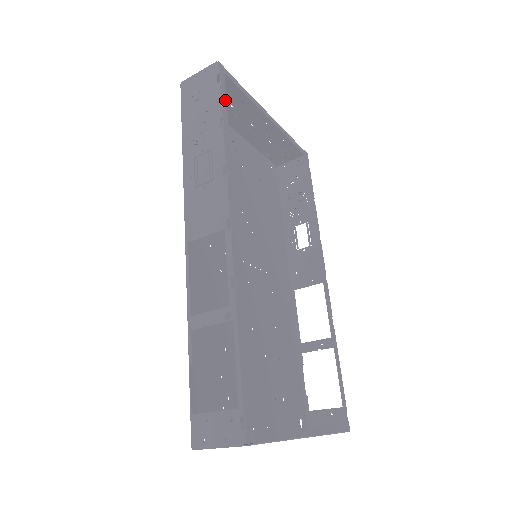
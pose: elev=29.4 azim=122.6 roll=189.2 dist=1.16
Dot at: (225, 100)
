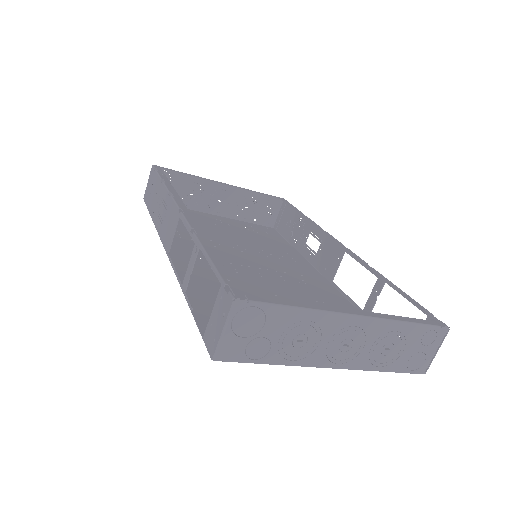
Dot at: (164, 175)
